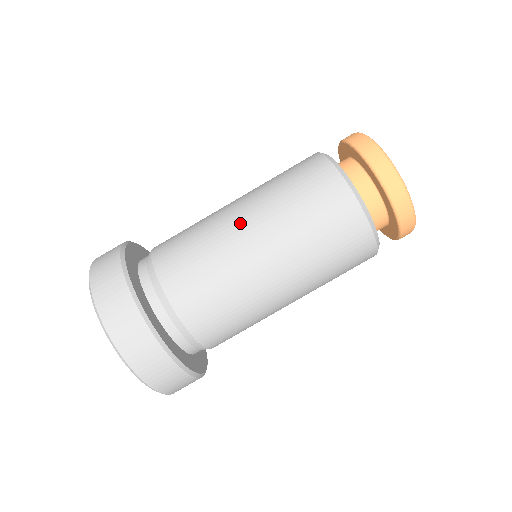
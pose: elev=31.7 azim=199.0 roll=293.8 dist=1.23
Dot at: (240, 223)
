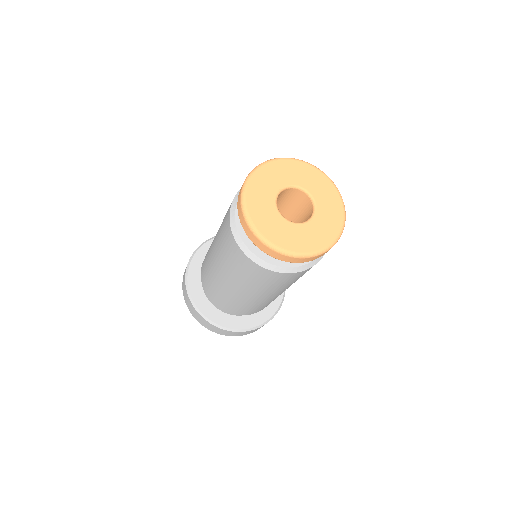
Dot at: (213, 244)
